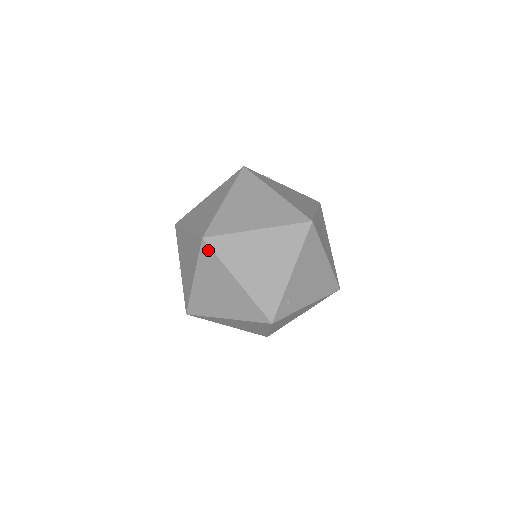
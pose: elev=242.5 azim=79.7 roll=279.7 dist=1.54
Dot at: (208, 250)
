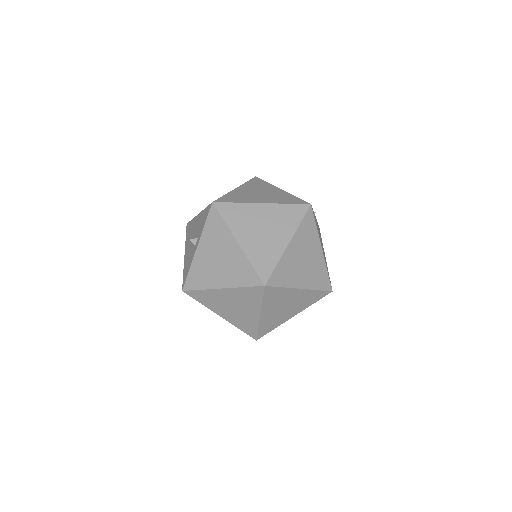
Dot at: (260, 292)
